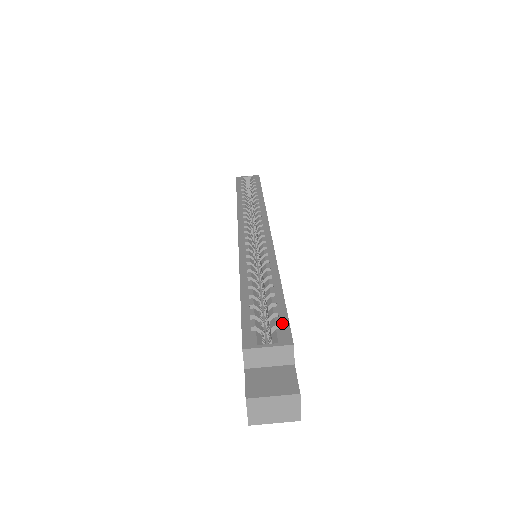
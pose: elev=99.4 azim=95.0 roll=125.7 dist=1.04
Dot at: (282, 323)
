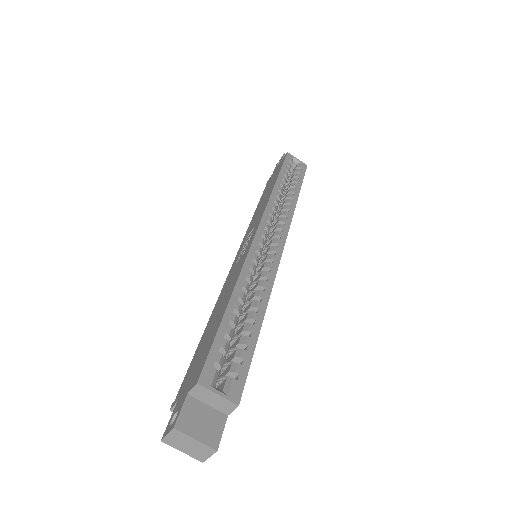
Dot at: (241, 374)
